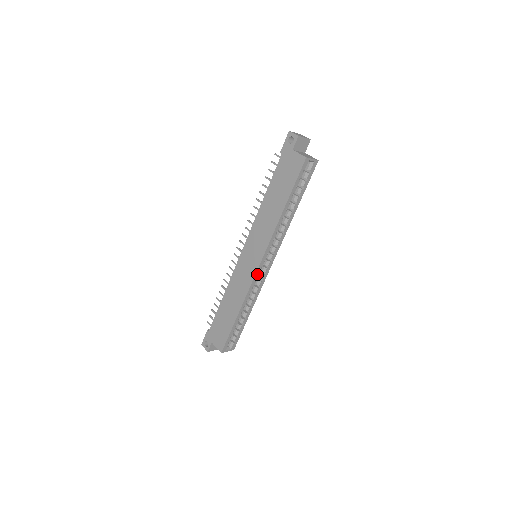
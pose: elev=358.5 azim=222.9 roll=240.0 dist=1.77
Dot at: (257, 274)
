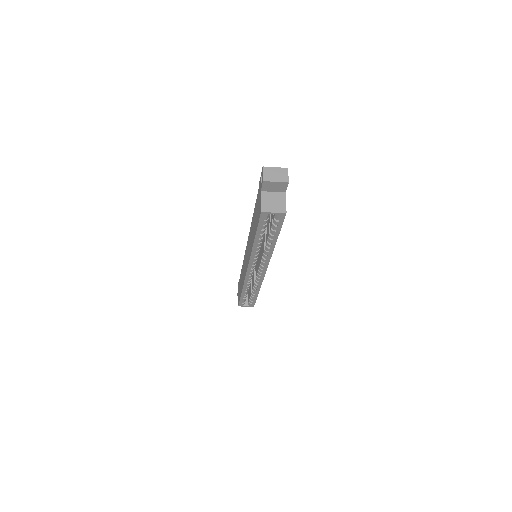
Dot at: (249, 275)
